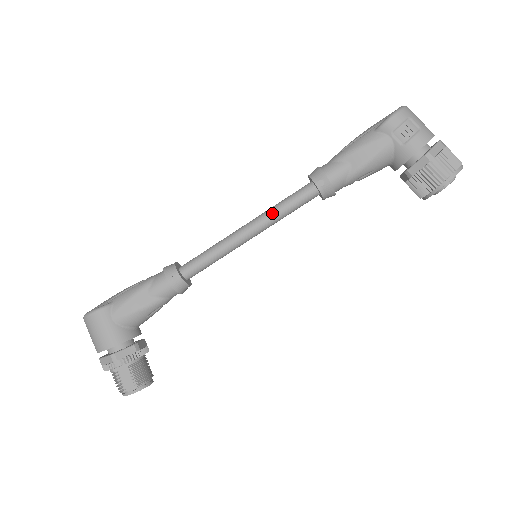
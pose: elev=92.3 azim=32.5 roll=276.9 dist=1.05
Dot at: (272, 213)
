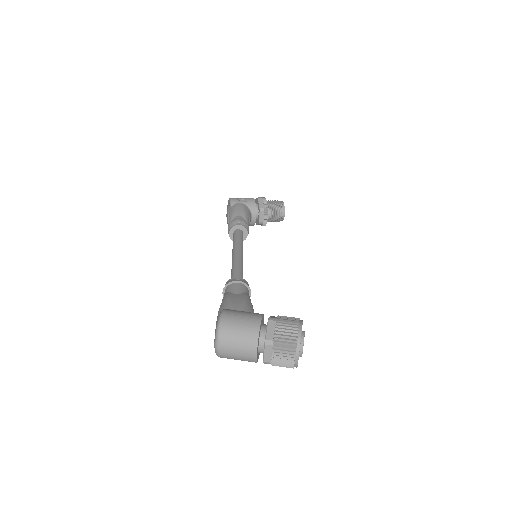
Dot at: occluded
